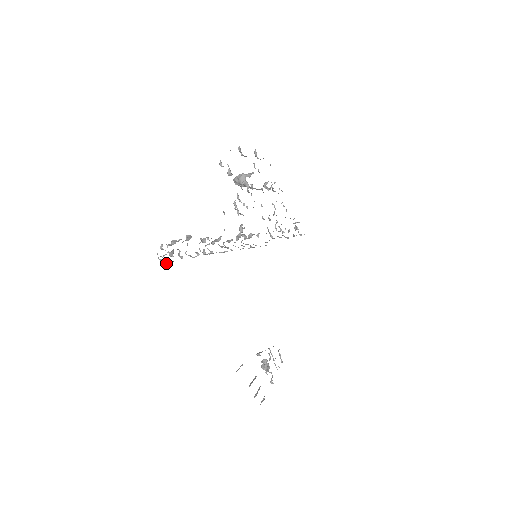
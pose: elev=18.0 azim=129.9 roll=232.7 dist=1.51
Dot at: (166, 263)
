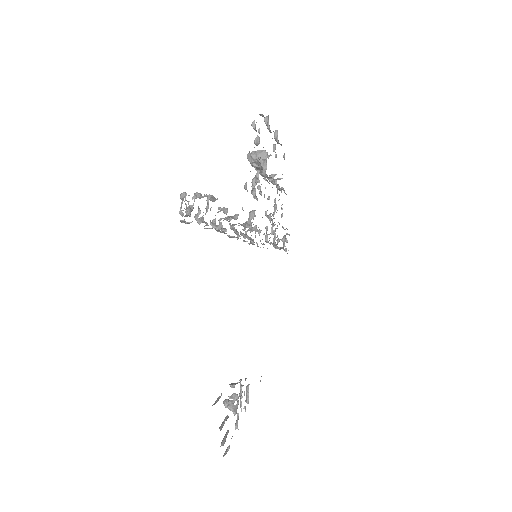
Dot at: (182, 221)
